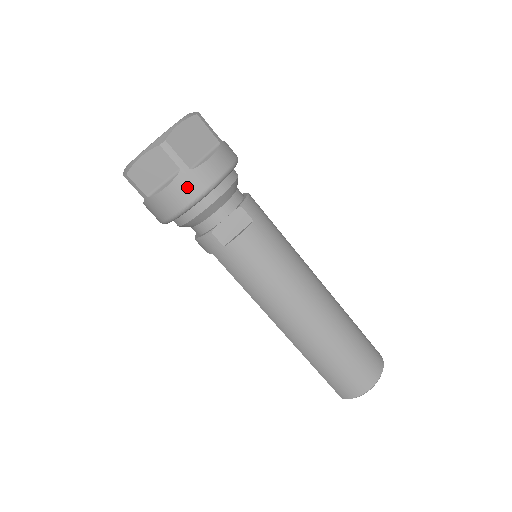
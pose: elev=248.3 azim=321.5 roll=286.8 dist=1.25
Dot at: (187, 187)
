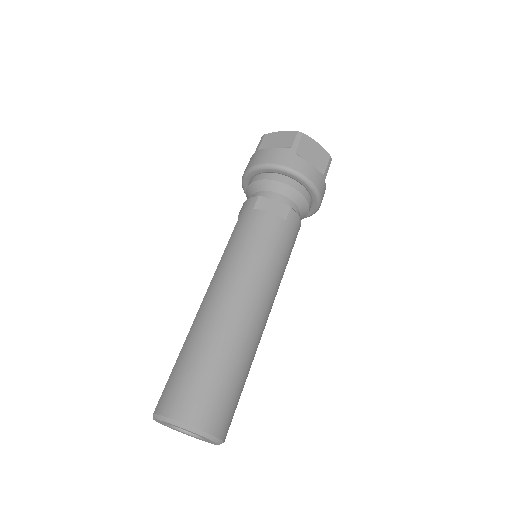
Dot at: (282, 156)
